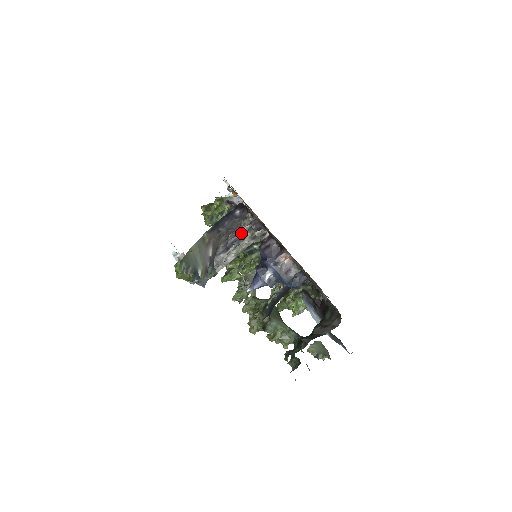
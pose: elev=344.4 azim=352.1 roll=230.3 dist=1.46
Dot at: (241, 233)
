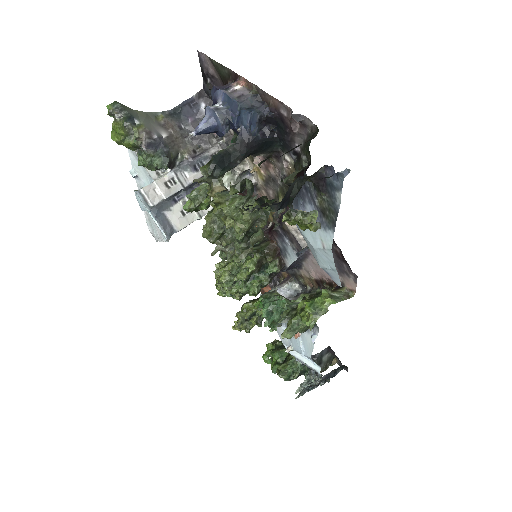
Dot at: (212, 148)
